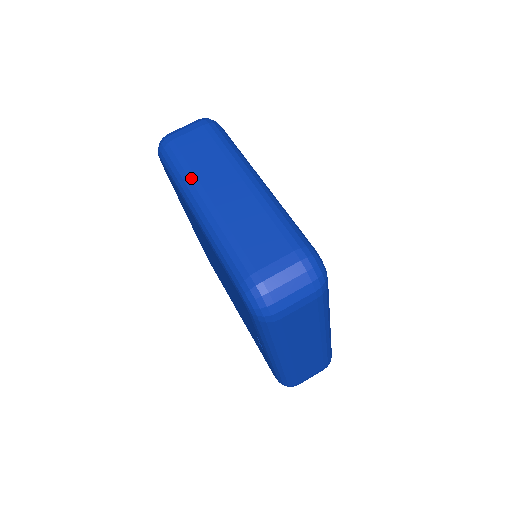
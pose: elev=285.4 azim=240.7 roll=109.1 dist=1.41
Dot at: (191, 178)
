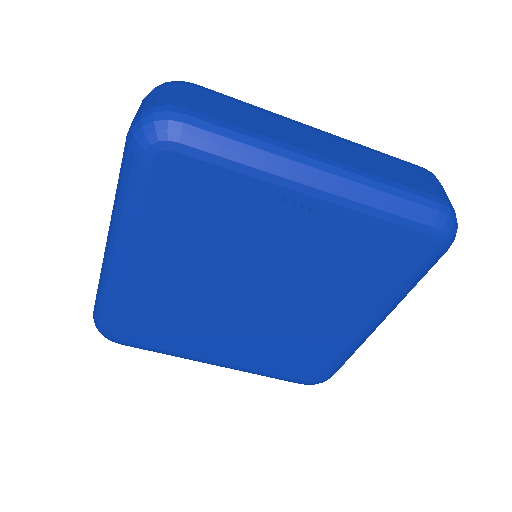
Dot at: (101, 269)
